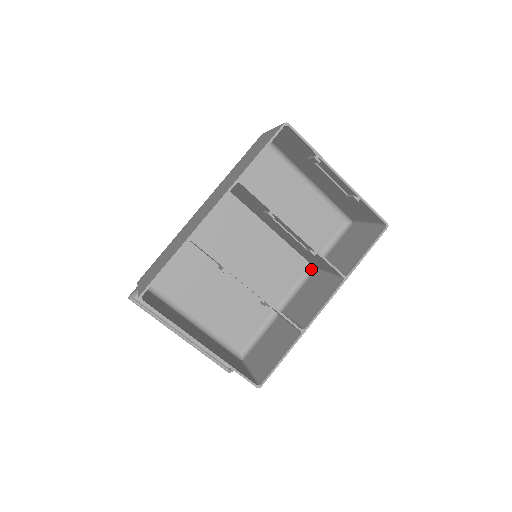
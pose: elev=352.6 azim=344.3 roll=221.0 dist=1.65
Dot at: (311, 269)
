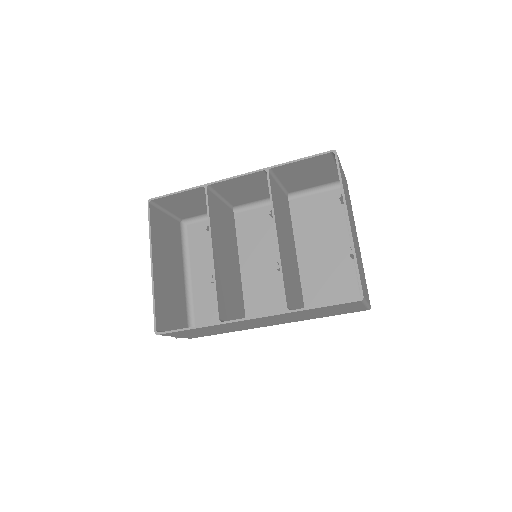
Dot at: occluded
